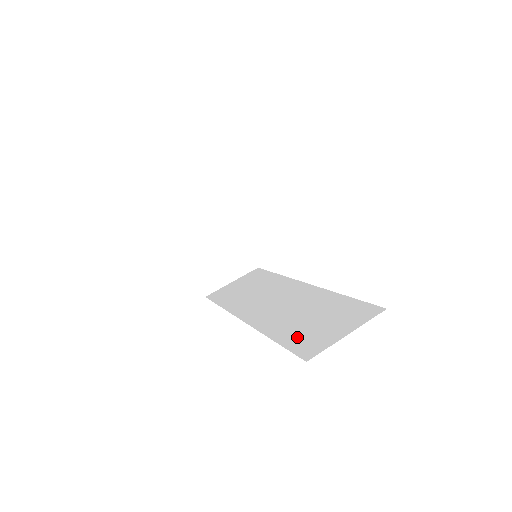
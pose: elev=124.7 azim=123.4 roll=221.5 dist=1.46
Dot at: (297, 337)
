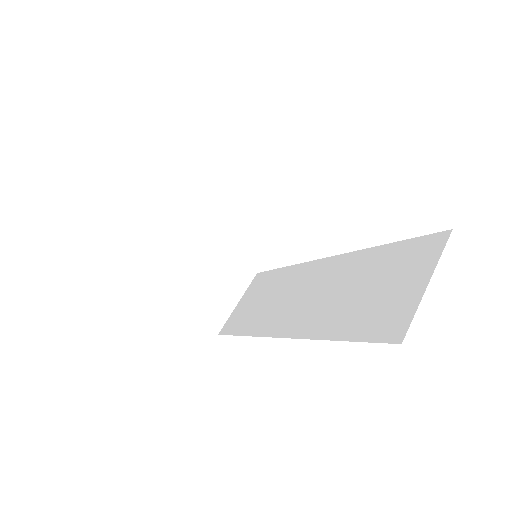
Dot at: (363, 321)
